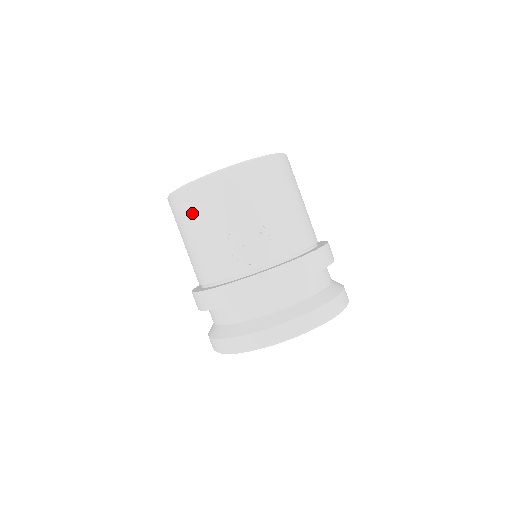
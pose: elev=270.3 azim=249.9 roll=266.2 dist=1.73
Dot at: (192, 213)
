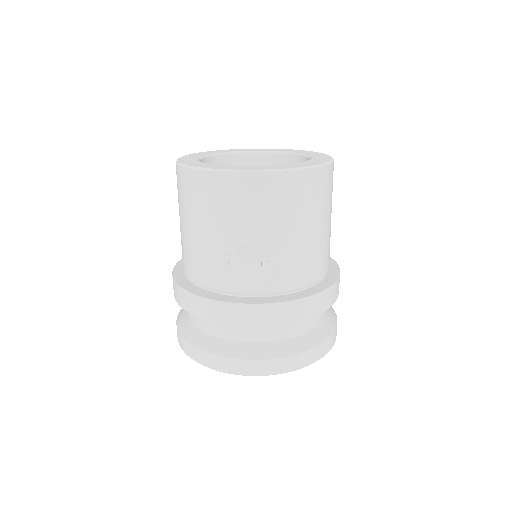
Dot at: (199, 203)
